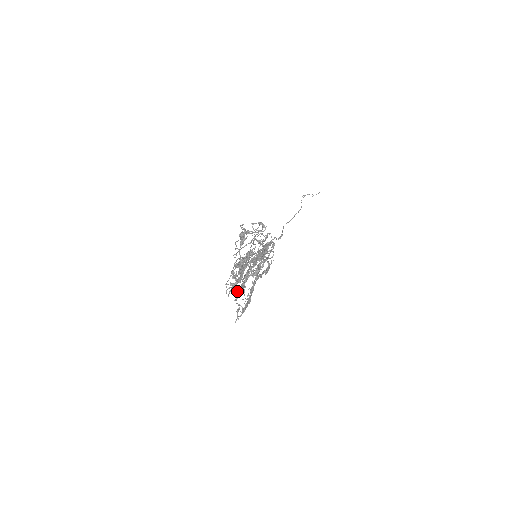
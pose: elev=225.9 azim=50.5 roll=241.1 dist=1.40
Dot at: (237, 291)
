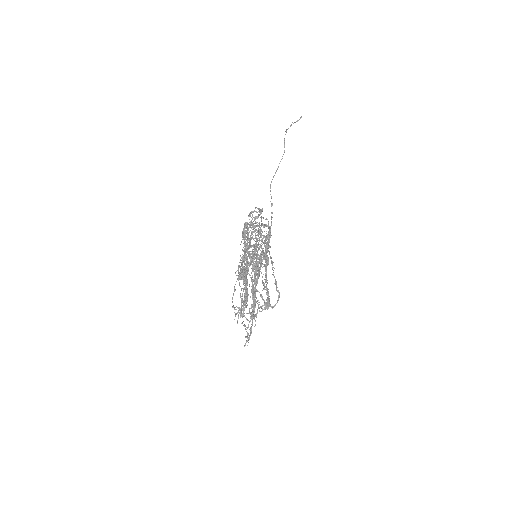
Dot at: occluded
